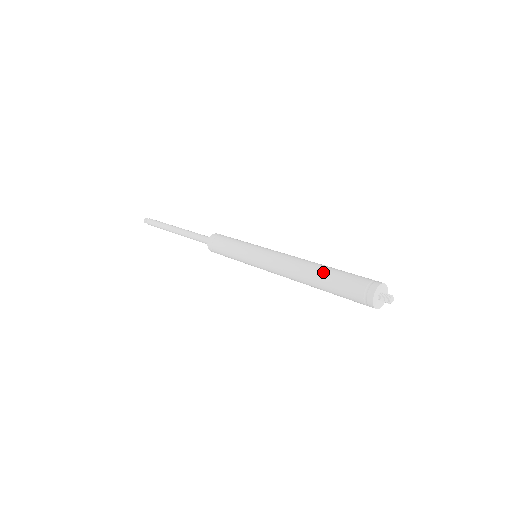
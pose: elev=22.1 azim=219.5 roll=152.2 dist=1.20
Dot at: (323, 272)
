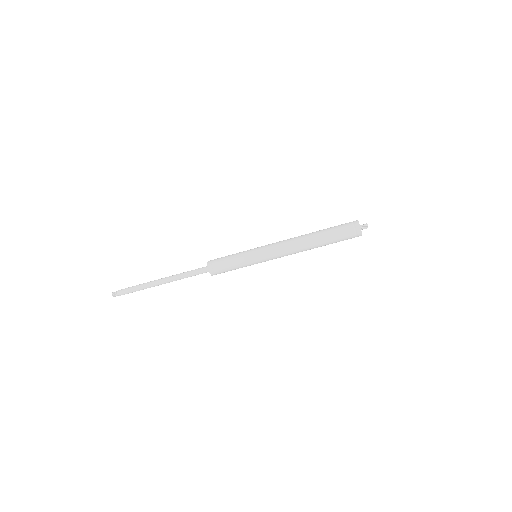
Dot at: (319, 231)
